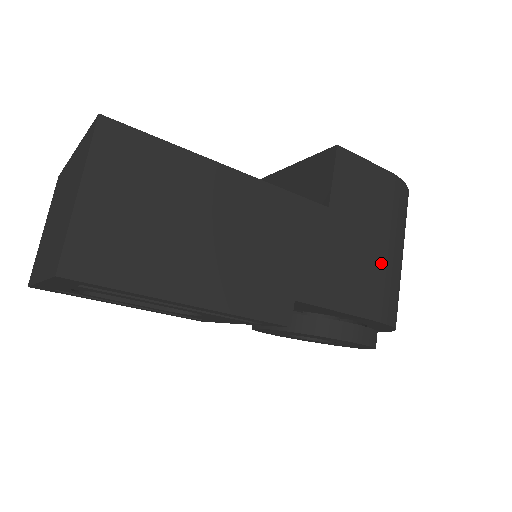
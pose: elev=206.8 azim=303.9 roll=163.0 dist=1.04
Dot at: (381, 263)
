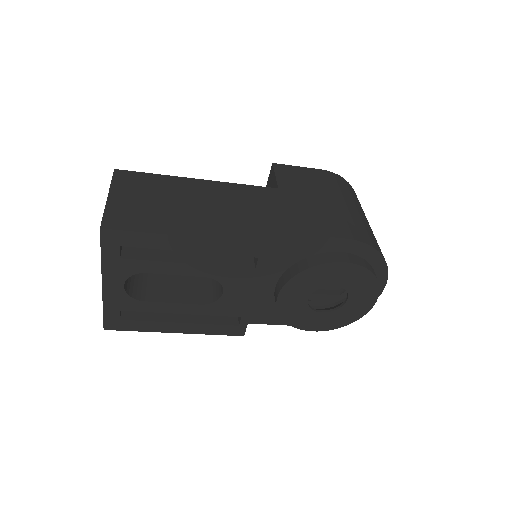
Dot at: (337, 210)
